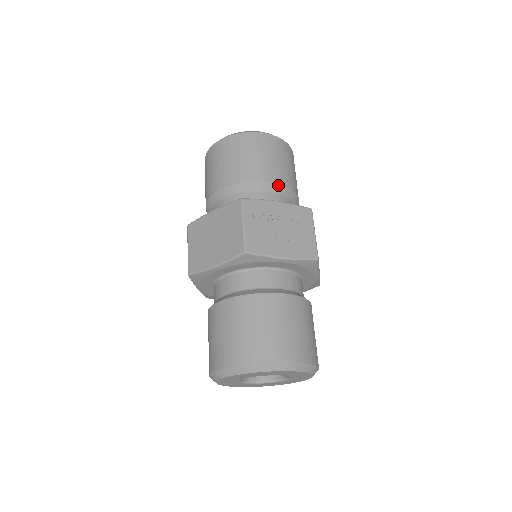
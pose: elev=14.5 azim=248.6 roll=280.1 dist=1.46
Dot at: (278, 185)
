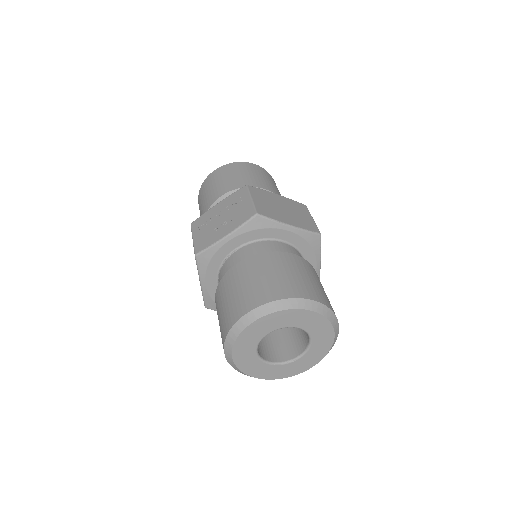
Dot at: (228, 193)
